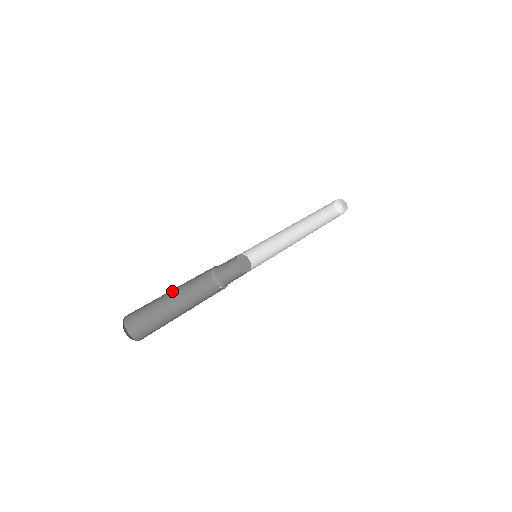
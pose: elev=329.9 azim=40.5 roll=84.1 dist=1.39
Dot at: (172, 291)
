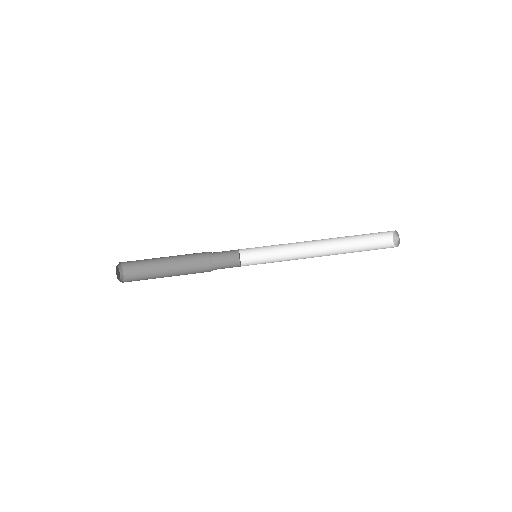
Dot at: (166, 257)
